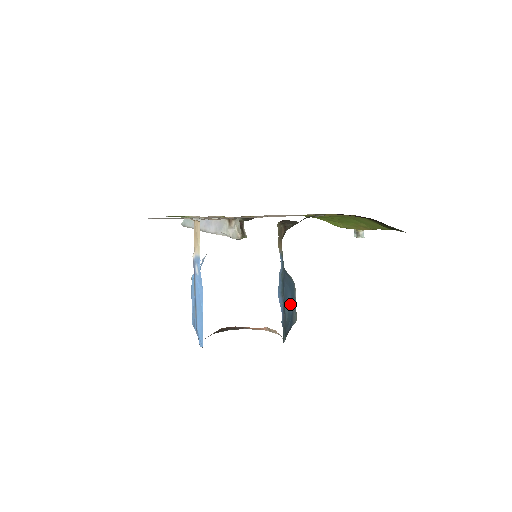
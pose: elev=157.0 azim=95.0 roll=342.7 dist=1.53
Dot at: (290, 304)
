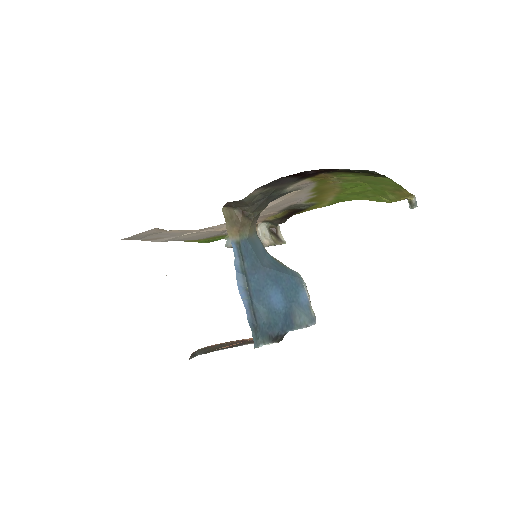
Dot at: (276, 301)
